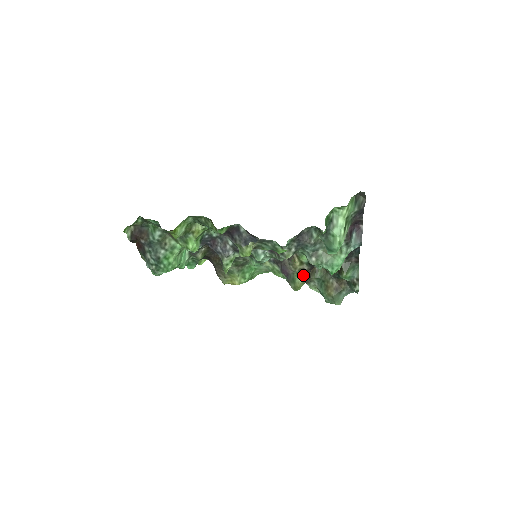
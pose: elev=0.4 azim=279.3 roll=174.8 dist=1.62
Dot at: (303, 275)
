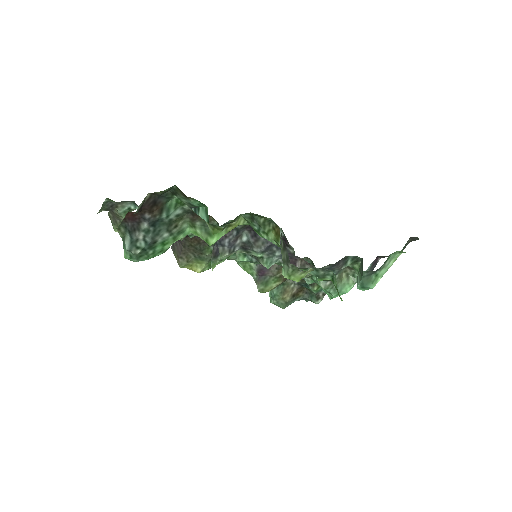
Dot at: (281, 281)
